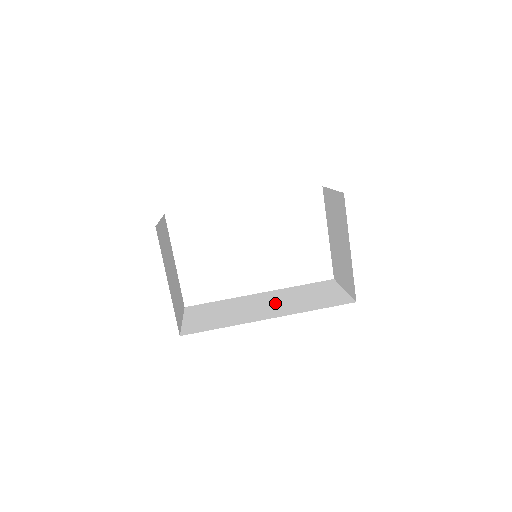
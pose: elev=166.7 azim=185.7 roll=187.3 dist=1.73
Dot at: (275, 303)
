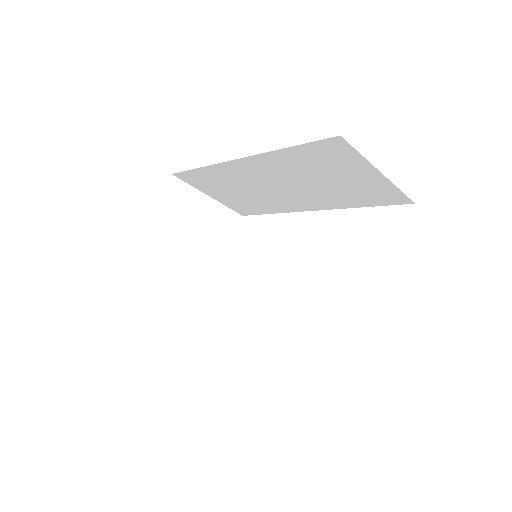
Dot at: occluded
